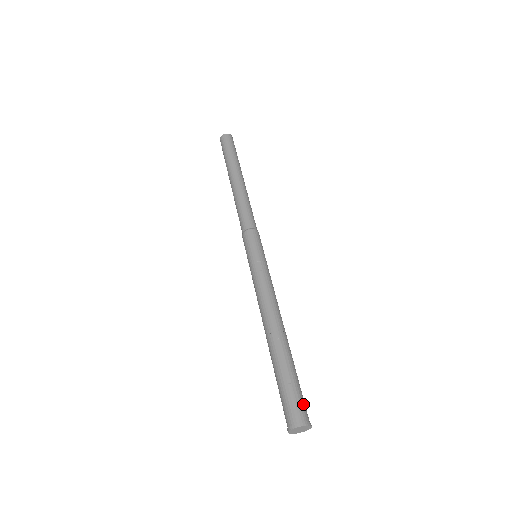
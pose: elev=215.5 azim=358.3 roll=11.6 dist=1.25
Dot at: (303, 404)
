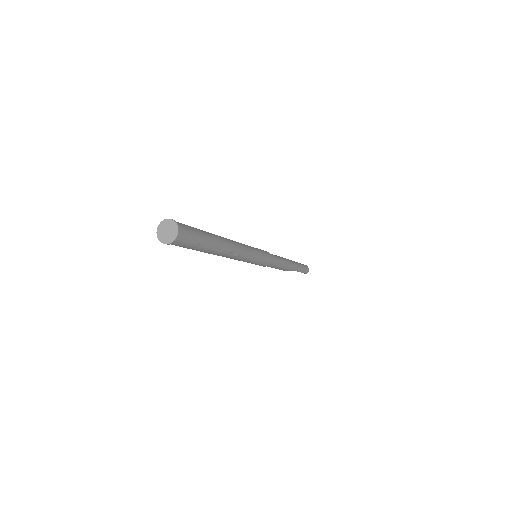
Dot at: (190, 234)
